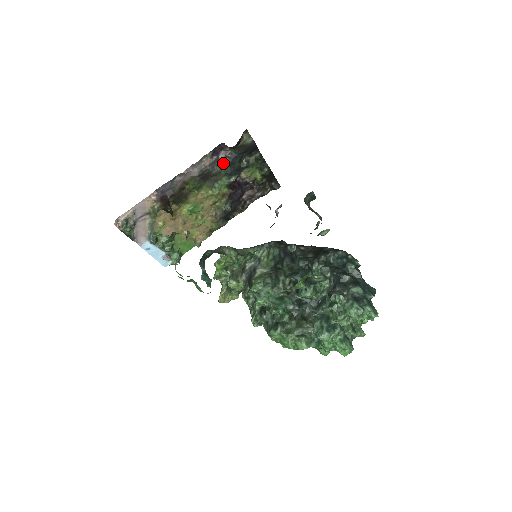
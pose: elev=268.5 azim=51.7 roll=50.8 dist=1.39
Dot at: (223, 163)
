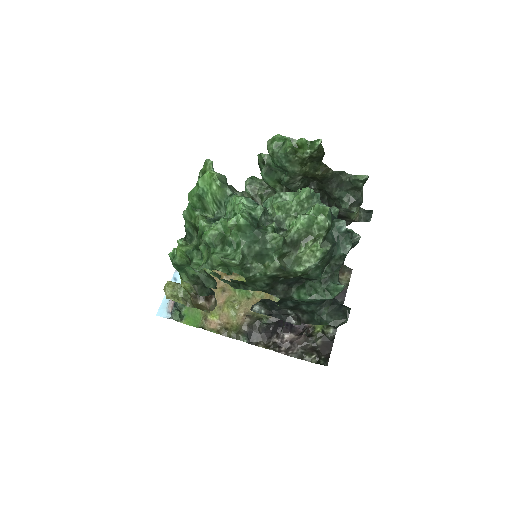
Dot at: occluded
